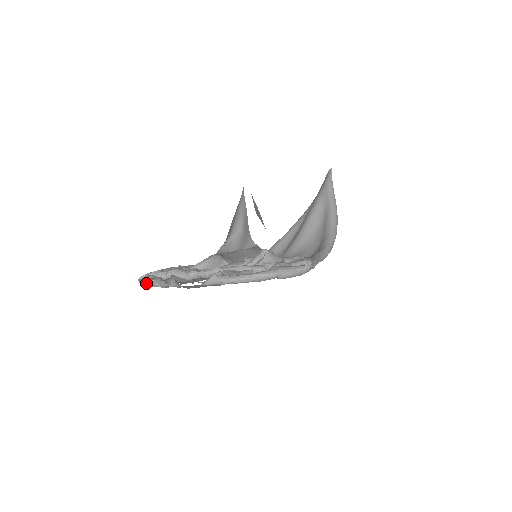
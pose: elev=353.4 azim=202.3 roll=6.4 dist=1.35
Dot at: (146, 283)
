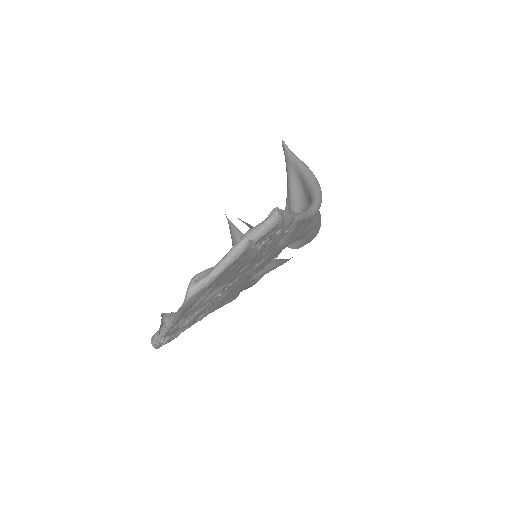
Dot at: (153, 341)
